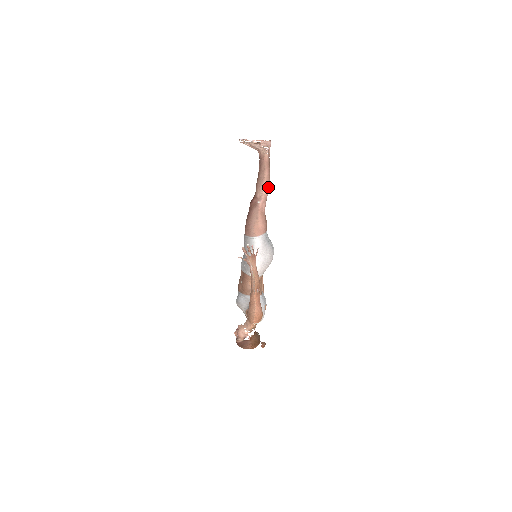
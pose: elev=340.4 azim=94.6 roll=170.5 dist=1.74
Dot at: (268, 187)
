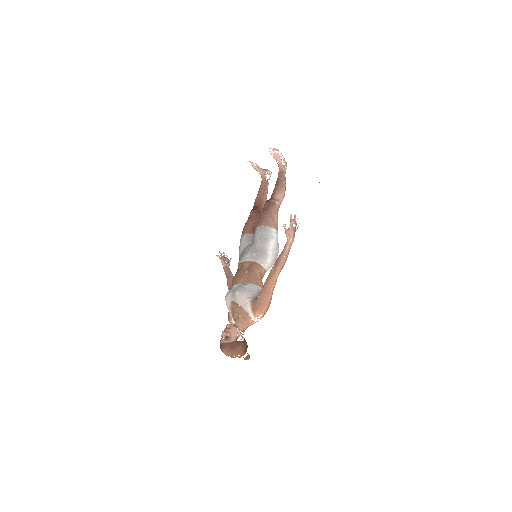
Dot at: (284, 195)
